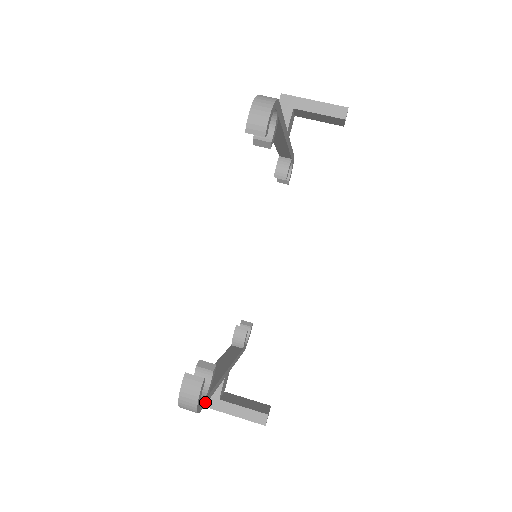
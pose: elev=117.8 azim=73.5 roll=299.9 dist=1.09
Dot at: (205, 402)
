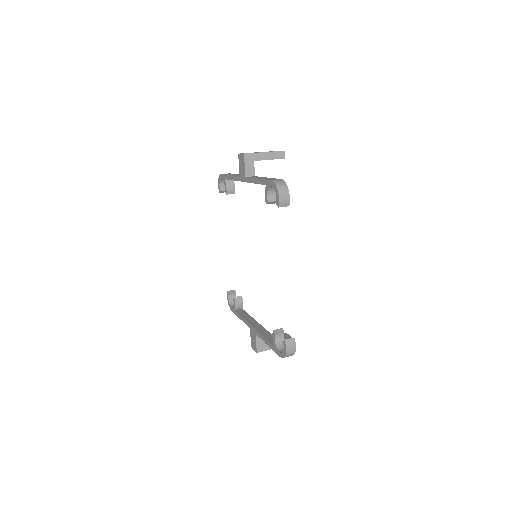
Dot at: occluded
